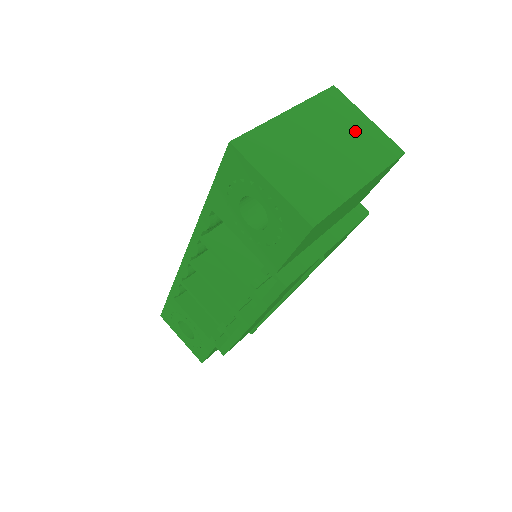
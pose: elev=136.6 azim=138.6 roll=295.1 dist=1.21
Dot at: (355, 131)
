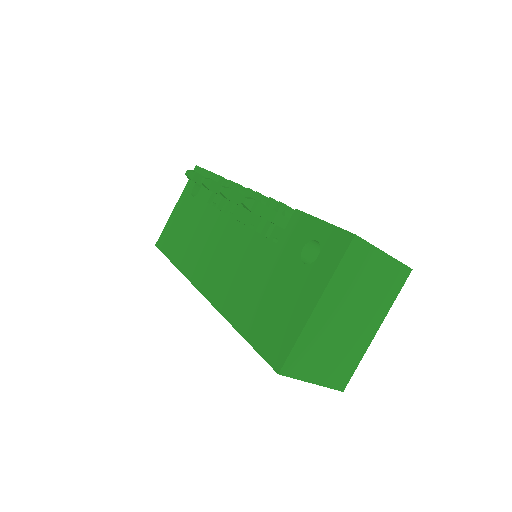
Dot at: (373, 280)
